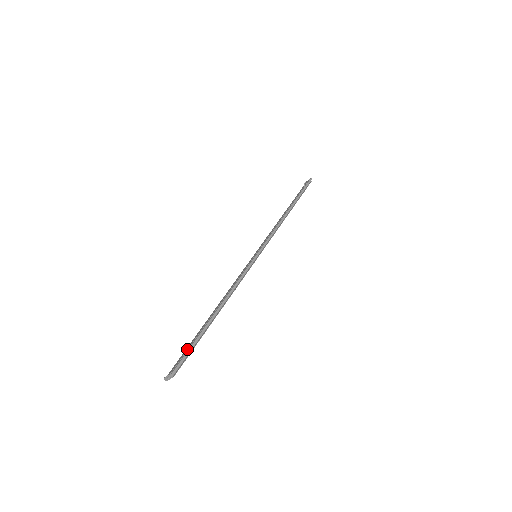
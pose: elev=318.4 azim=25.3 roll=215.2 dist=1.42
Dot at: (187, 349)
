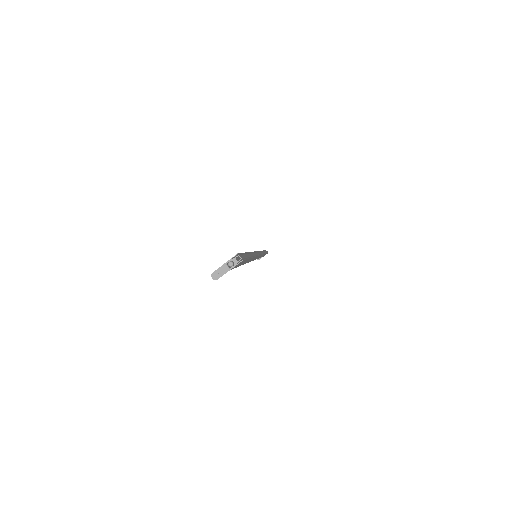
Dot at: occluded
